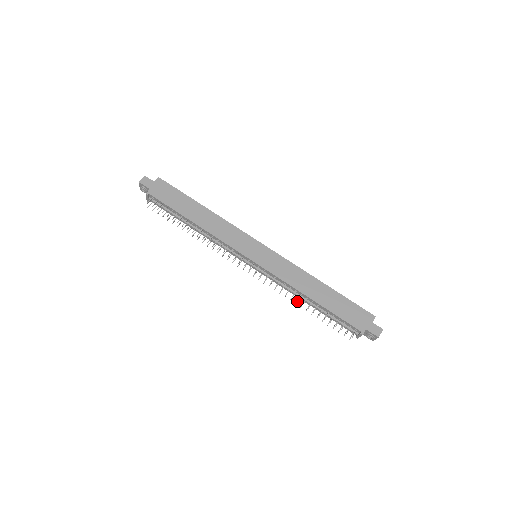
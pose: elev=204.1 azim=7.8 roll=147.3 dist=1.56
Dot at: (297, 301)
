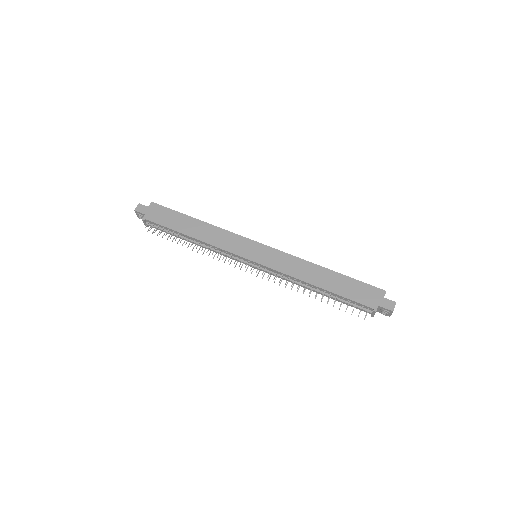
Dot at: (303, 291)
